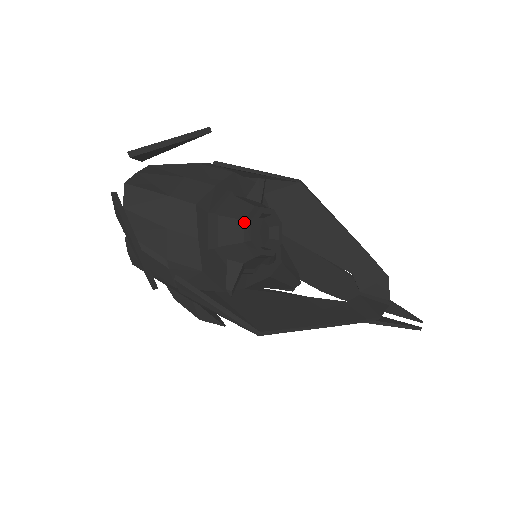
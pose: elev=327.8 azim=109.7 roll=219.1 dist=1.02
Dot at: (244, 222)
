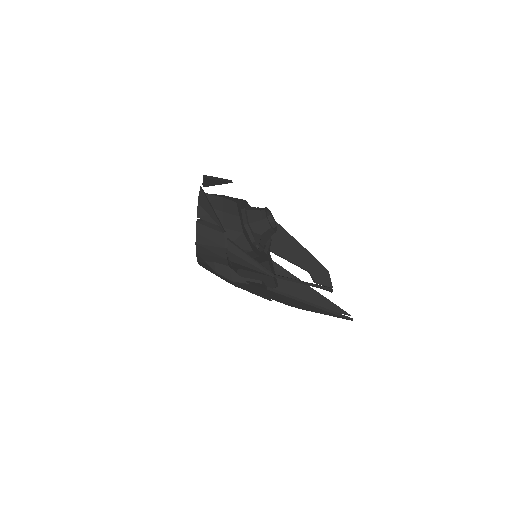
Dot at: (261, 211)
